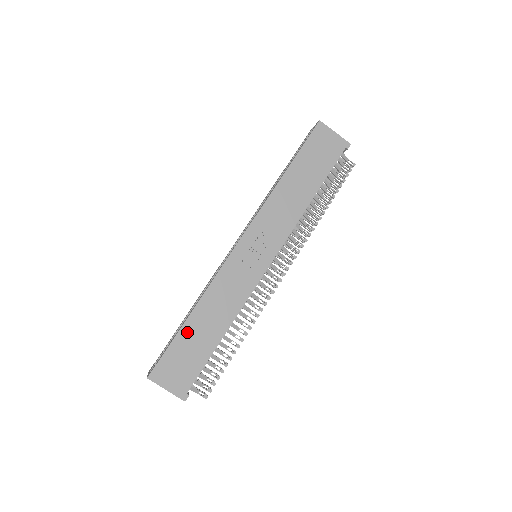
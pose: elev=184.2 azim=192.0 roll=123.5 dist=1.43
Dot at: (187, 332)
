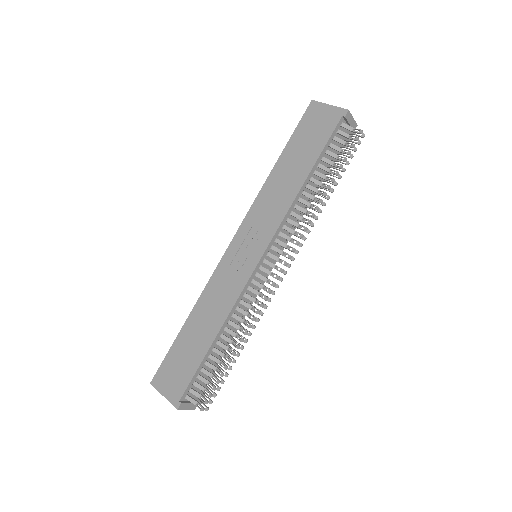
Dot at: (183, 337)
